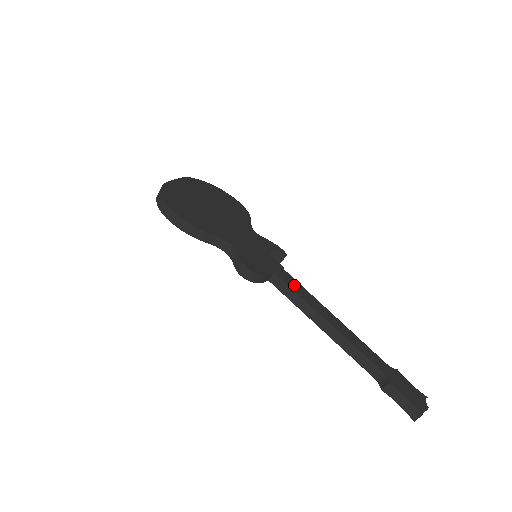
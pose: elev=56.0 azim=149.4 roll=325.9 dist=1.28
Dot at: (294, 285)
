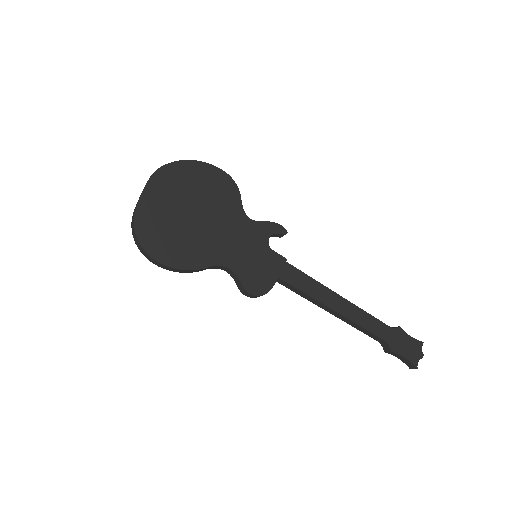
Dot at: (300, 281)
